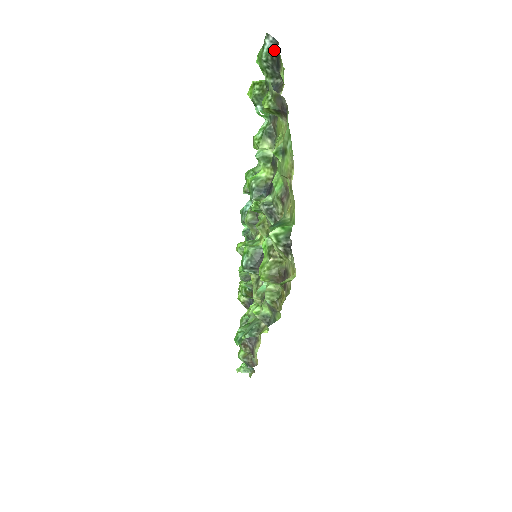
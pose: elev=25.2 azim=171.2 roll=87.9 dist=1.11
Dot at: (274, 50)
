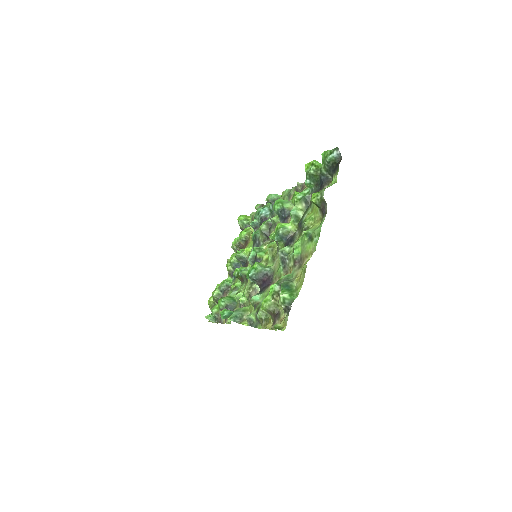
Dot at: (337, 161)
